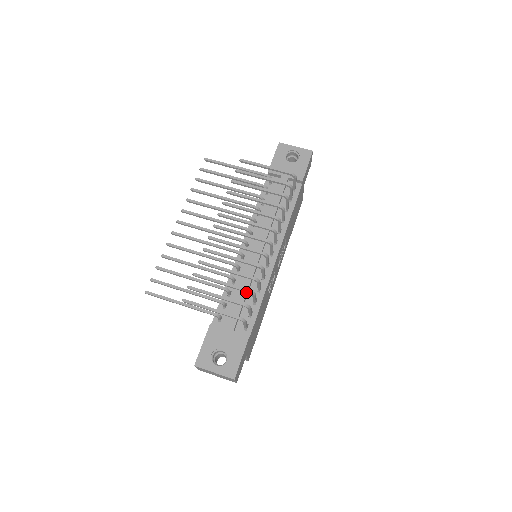
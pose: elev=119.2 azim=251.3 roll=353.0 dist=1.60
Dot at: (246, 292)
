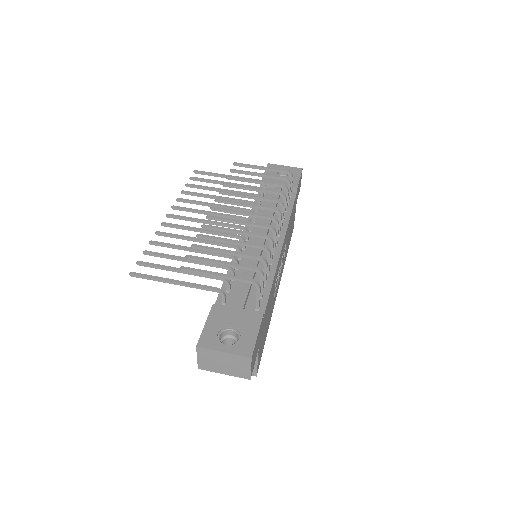
Dot at: (257, 259)
